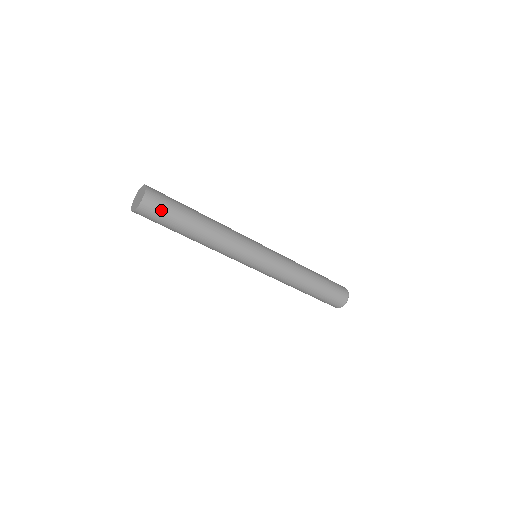
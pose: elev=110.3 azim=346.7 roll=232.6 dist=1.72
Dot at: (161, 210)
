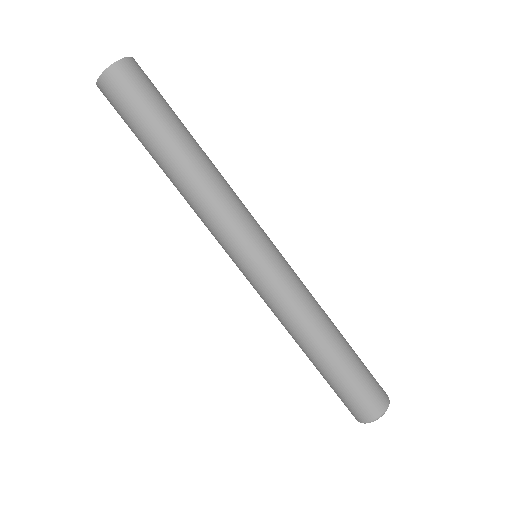
Dot at: (124, 103)
